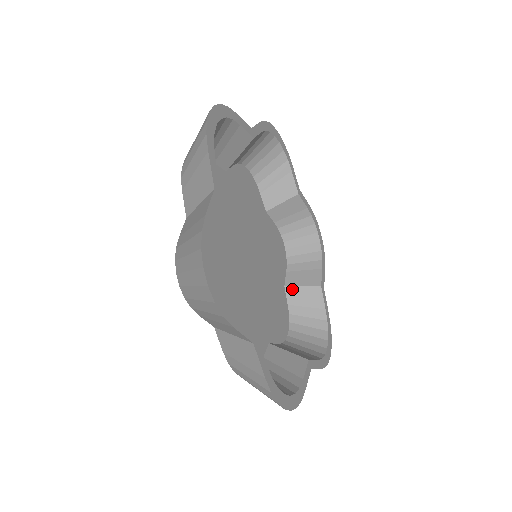
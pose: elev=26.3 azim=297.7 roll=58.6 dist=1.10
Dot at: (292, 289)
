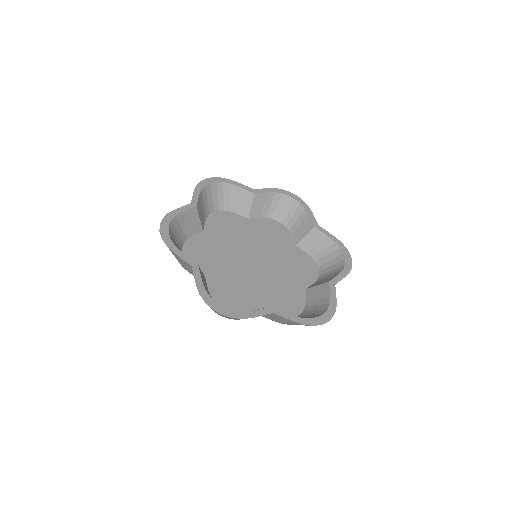
Dot at: (301, 243)
